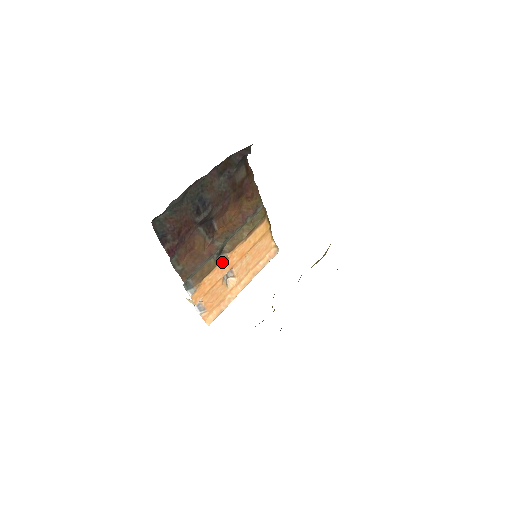
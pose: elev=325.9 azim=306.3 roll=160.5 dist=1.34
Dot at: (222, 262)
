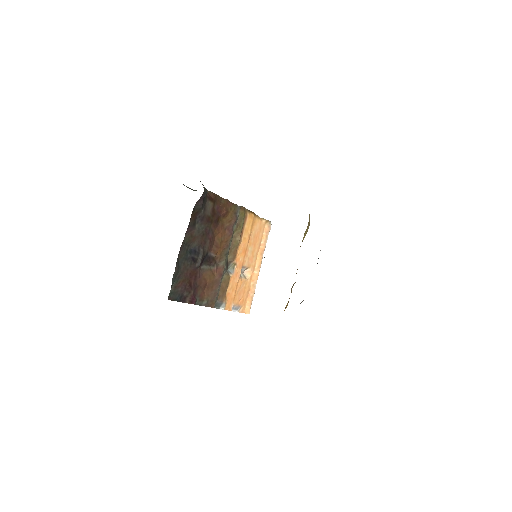
Dot at: (233, 270)
